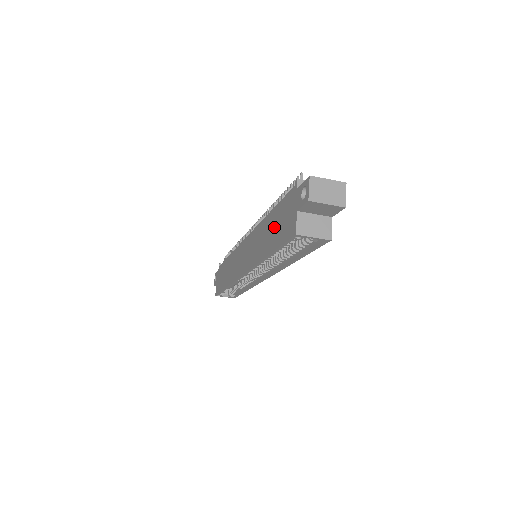
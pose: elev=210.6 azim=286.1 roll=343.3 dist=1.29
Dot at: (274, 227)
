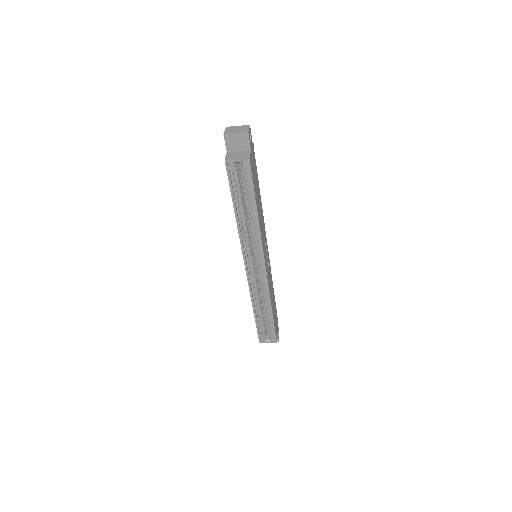
Dot at: occluded
